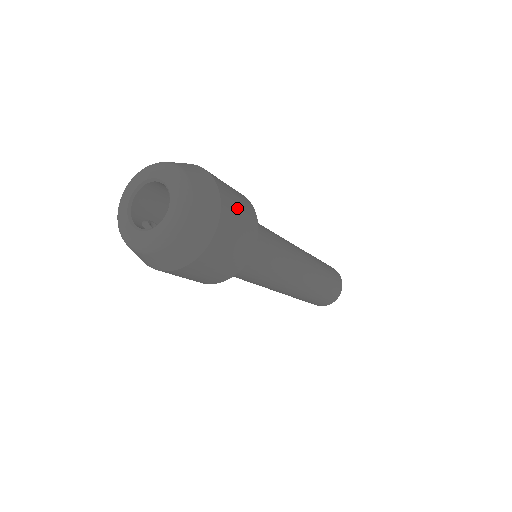
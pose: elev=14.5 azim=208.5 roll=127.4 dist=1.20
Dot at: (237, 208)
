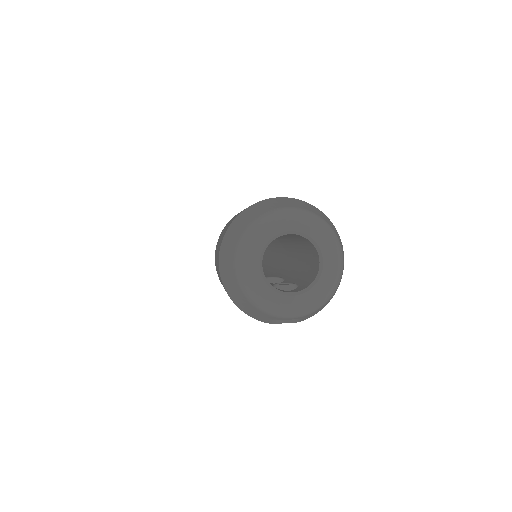
Dot at: occluded
